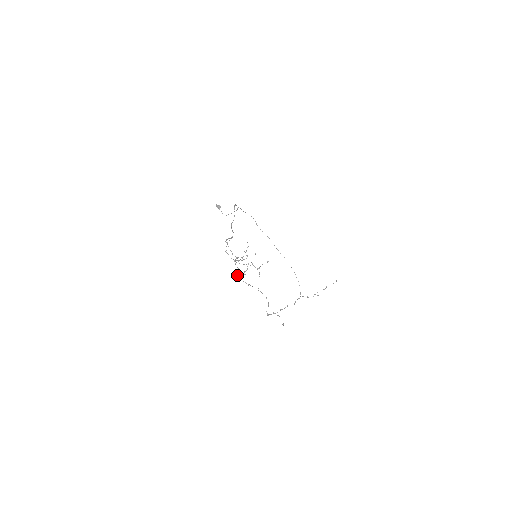
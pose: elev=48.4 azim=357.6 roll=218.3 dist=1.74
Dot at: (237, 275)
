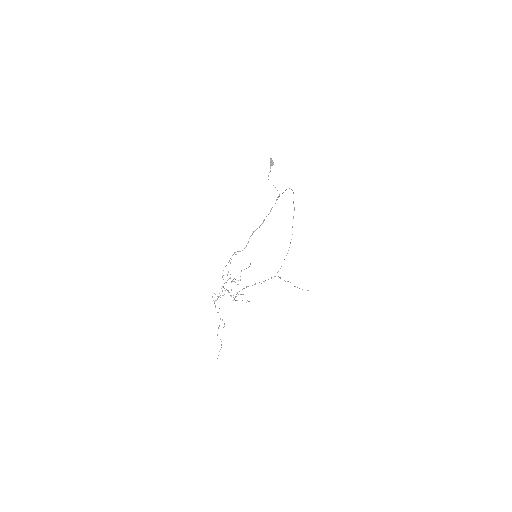
Dot at: occluded
